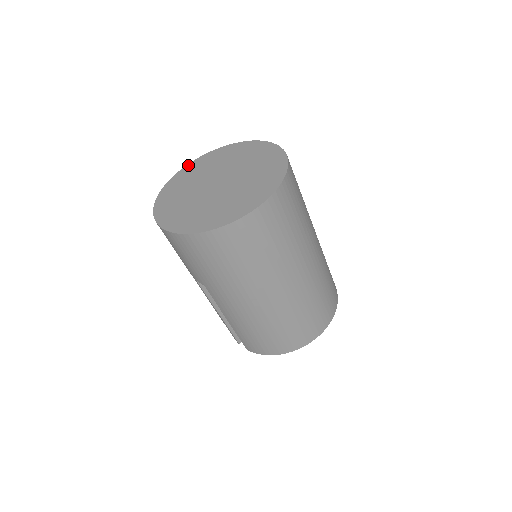
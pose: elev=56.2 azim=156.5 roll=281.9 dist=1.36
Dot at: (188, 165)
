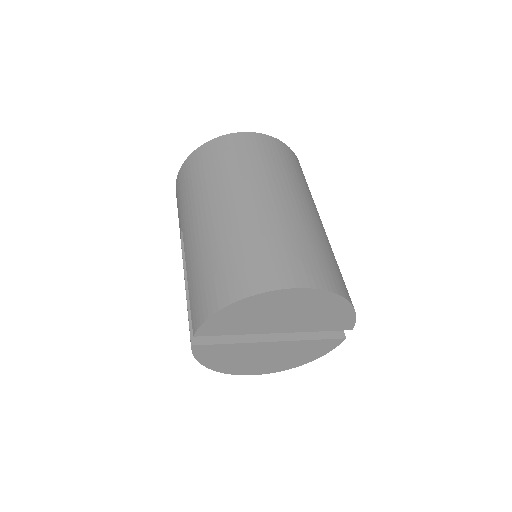
Dot at: occluded
